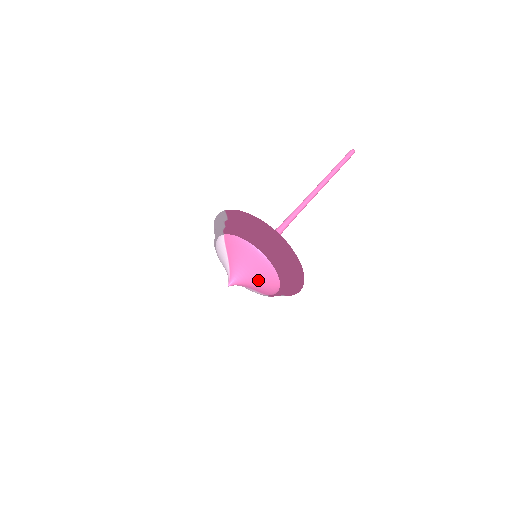
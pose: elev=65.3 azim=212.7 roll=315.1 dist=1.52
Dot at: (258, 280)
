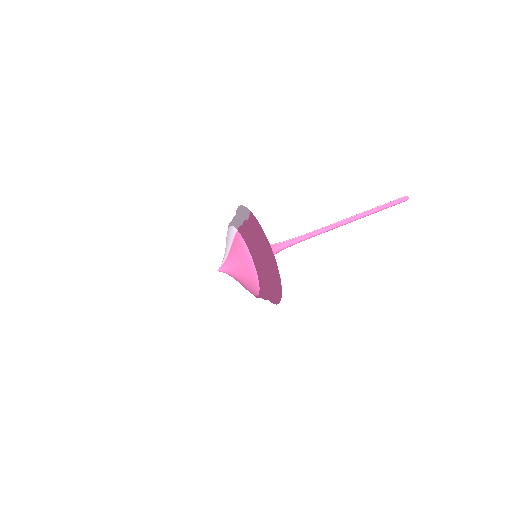
Dot at: (243, 282)
